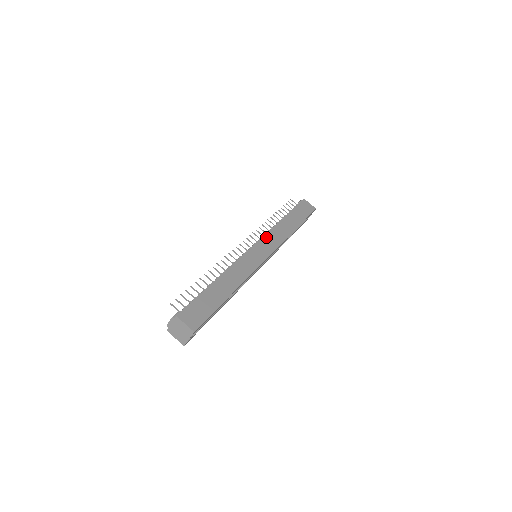
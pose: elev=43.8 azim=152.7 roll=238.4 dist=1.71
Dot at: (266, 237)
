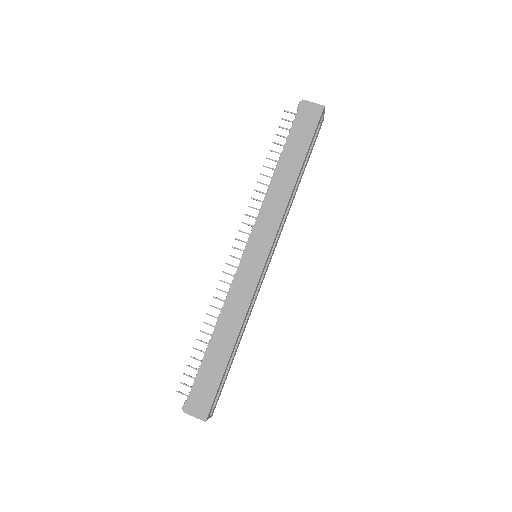
Dot at: (257, 226)
